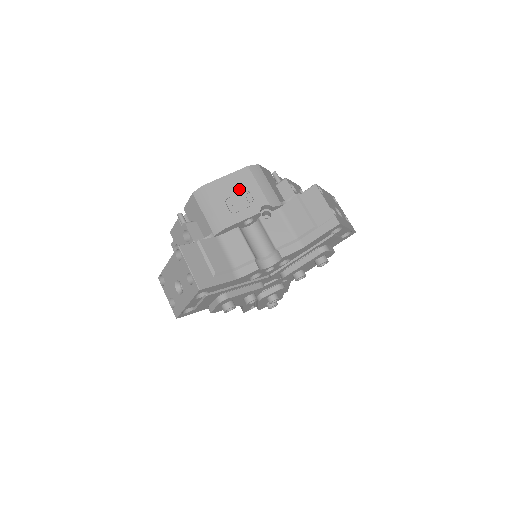
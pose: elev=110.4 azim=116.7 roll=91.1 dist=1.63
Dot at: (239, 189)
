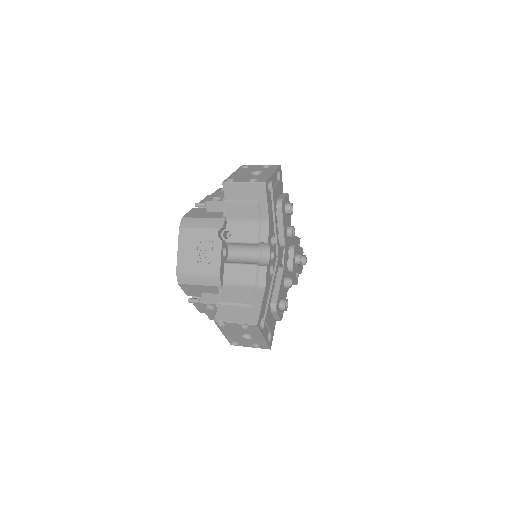
Dot at: (194, 246)
